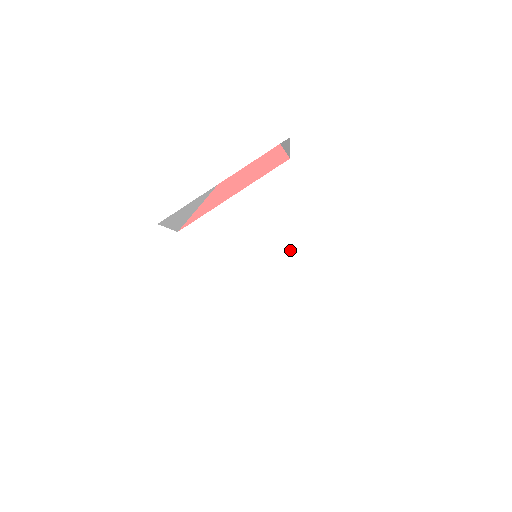
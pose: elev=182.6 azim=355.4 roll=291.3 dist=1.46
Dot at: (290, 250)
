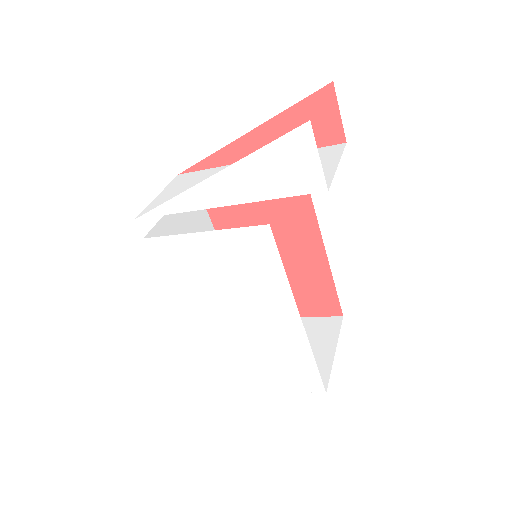
Dot at: (282, 305)
